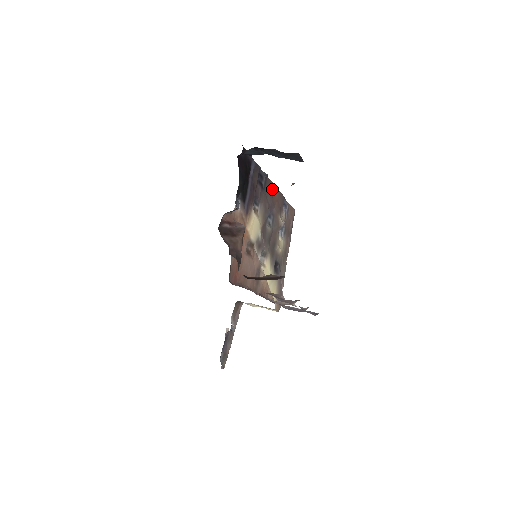
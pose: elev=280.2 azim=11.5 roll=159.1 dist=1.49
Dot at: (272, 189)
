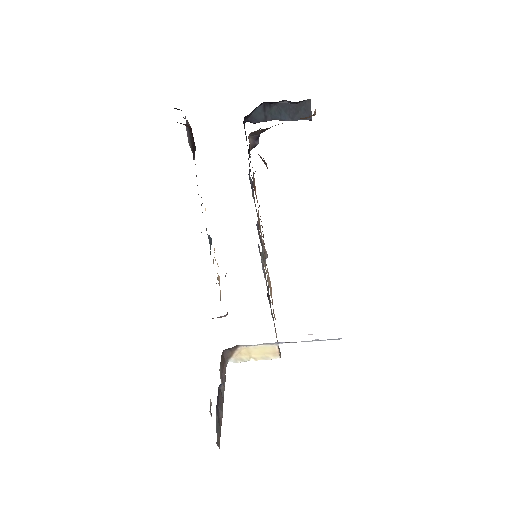
Dot at: occluded
